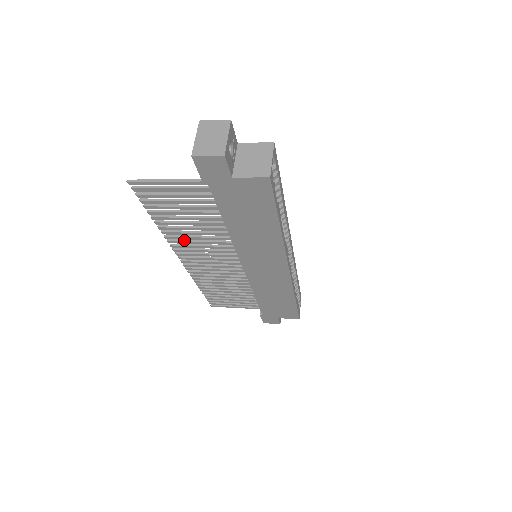
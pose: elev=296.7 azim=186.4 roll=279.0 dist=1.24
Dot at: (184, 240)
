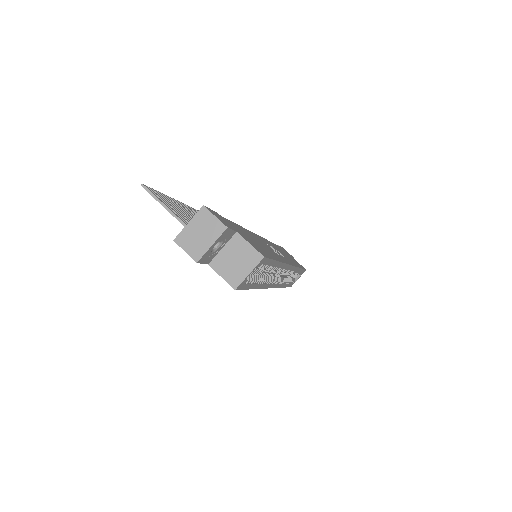
Dot at: occluded
